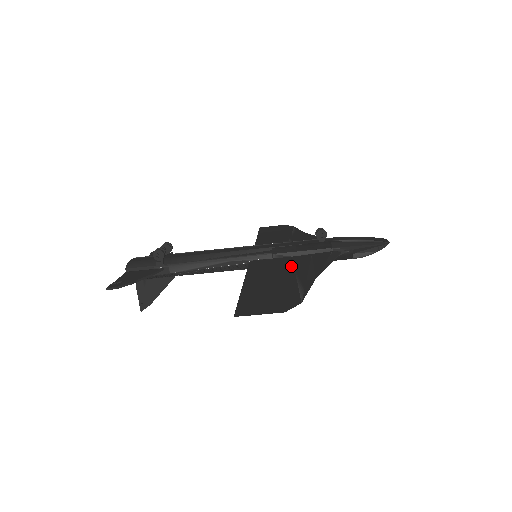
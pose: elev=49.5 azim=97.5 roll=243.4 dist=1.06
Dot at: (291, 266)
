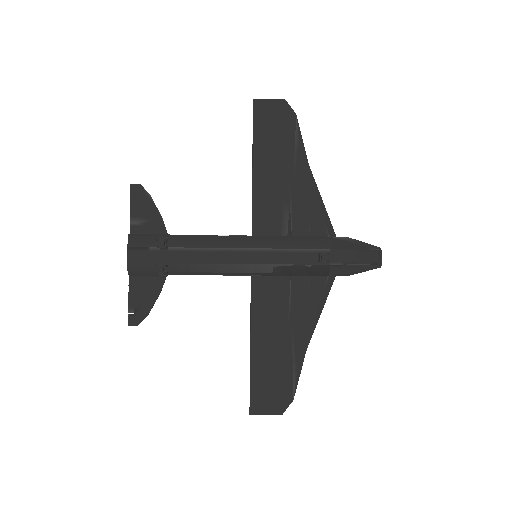
Dot at: (289, 309)
